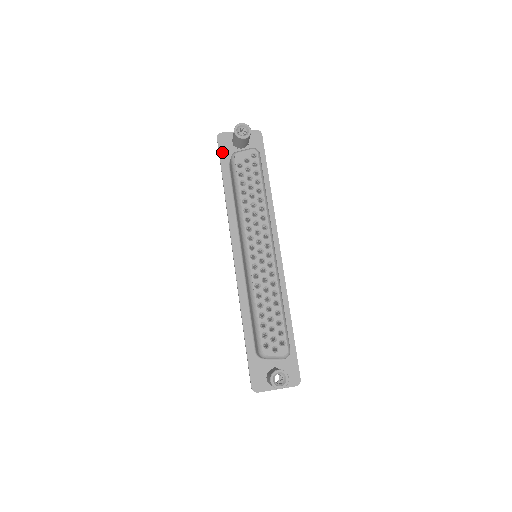
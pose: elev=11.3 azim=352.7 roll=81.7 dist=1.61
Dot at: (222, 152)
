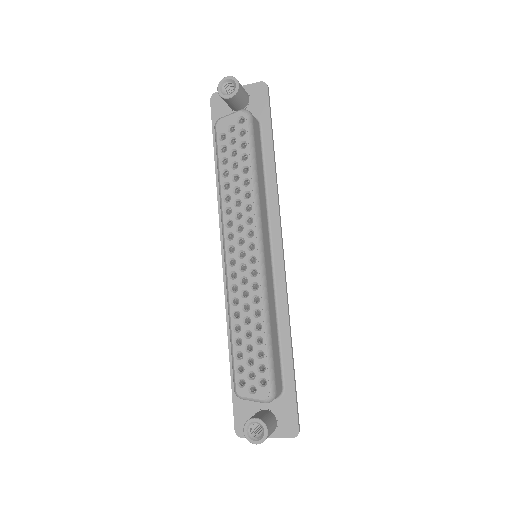
Dot at: (215, 119)
